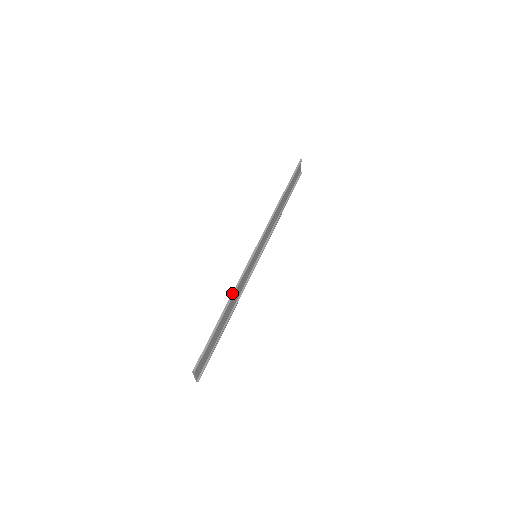
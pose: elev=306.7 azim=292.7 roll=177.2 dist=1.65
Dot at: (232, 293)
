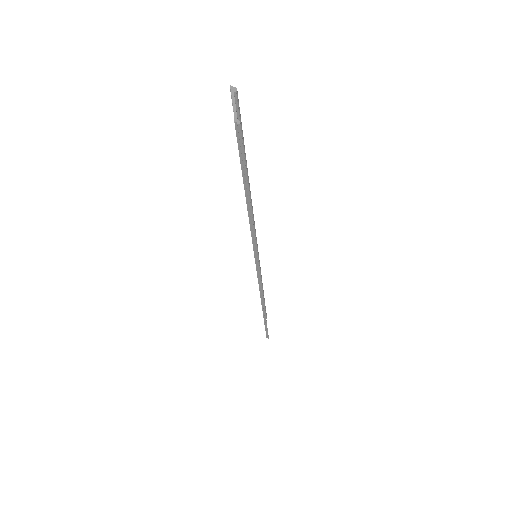
Dot at: (261, 303)
